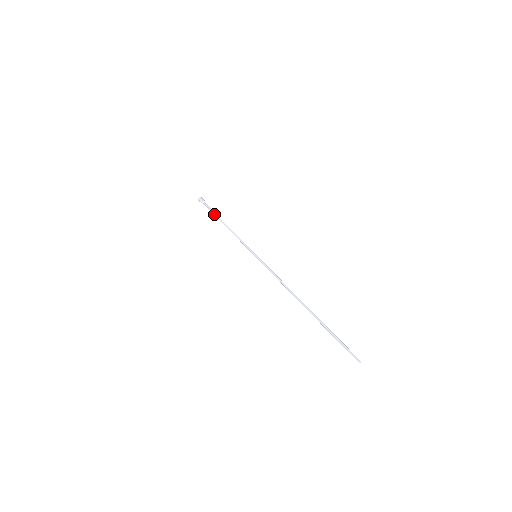
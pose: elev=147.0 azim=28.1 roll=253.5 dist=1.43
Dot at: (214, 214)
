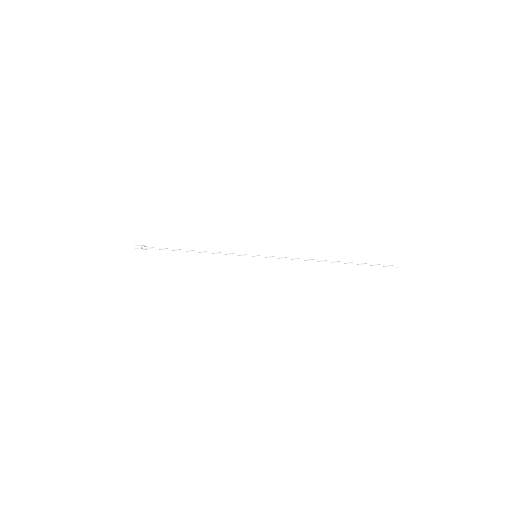
Dot at: occluded
